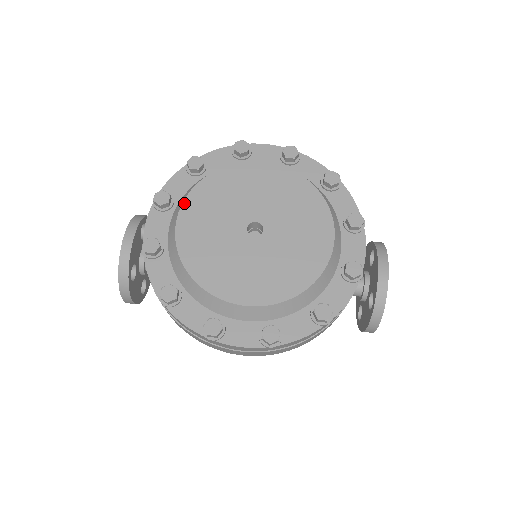
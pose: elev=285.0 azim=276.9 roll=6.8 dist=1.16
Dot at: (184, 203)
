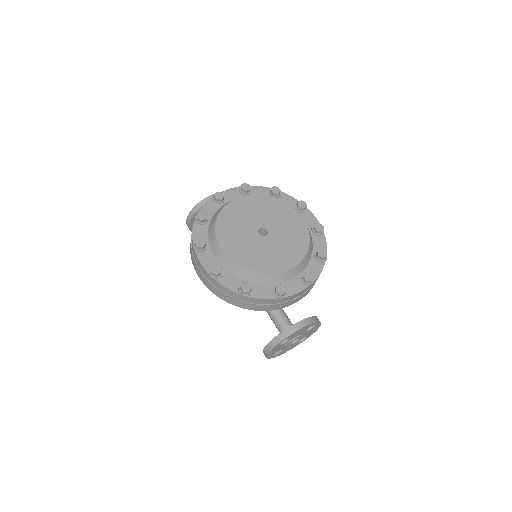
Dot at: (250, 195)
